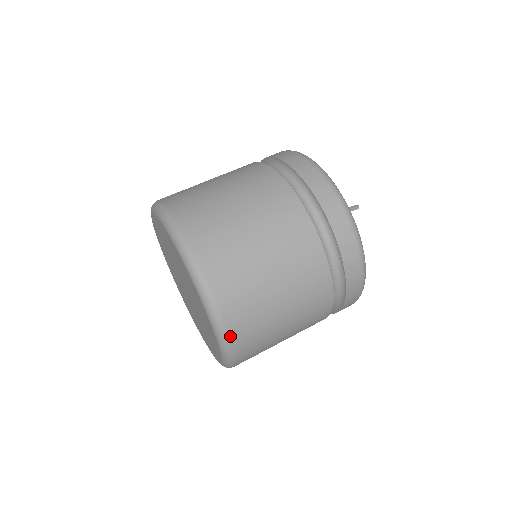
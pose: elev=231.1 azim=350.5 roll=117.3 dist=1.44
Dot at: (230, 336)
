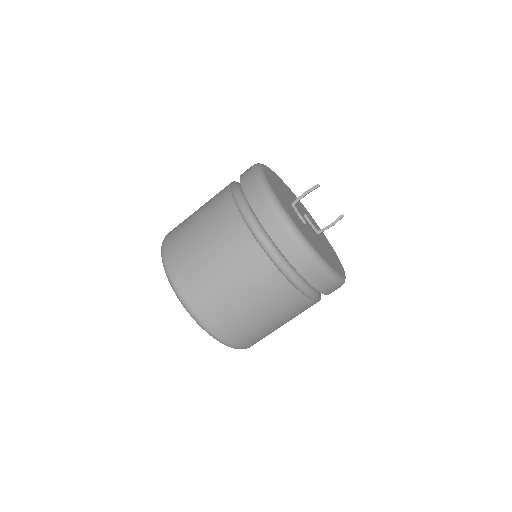
Dot at: (181, 292)
